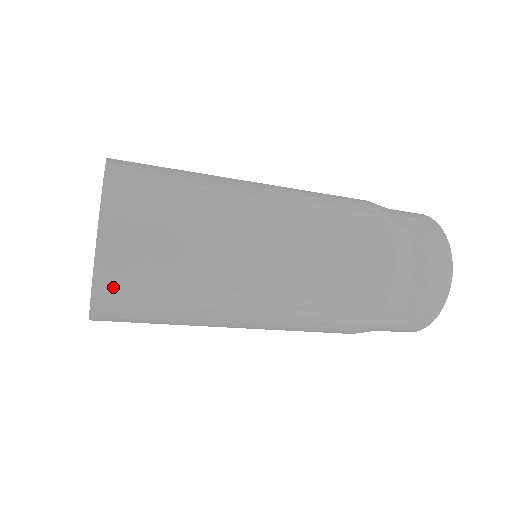
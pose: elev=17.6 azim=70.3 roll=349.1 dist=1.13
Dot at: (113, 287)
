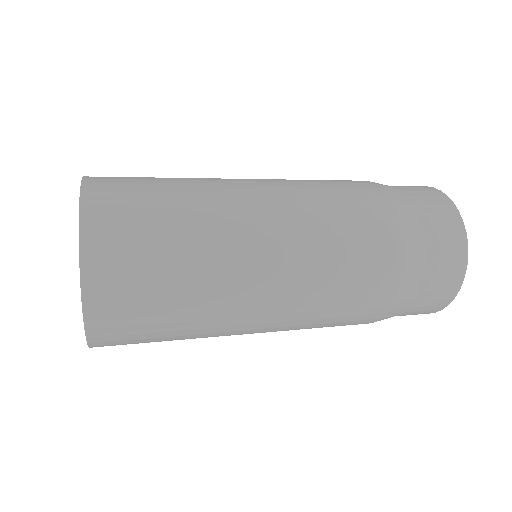
Dot at: occluded
